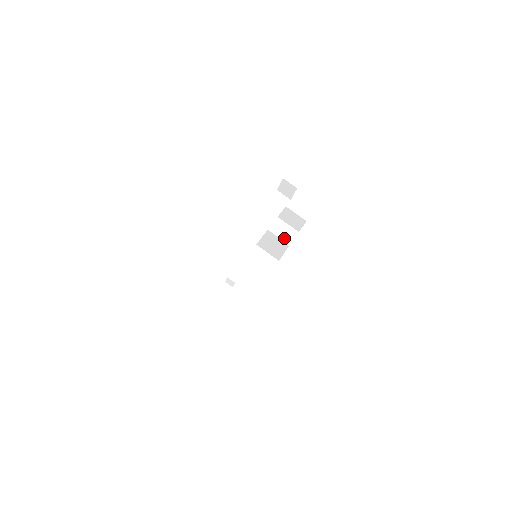
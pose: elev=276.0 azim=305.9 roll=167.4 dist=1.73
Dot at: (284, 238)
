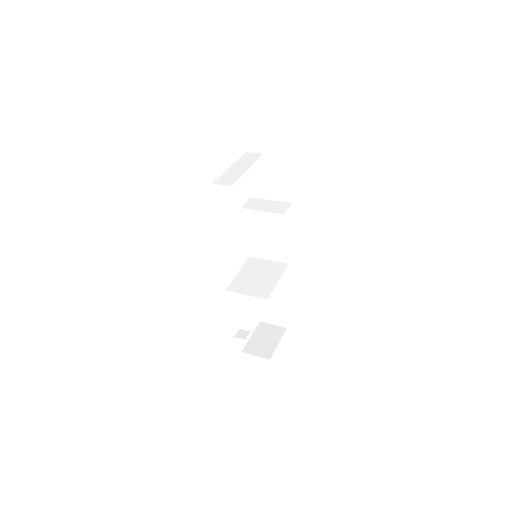
Dot at: (276, 210)
